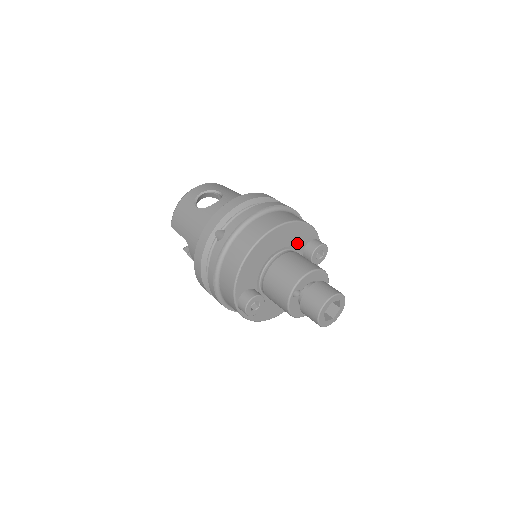
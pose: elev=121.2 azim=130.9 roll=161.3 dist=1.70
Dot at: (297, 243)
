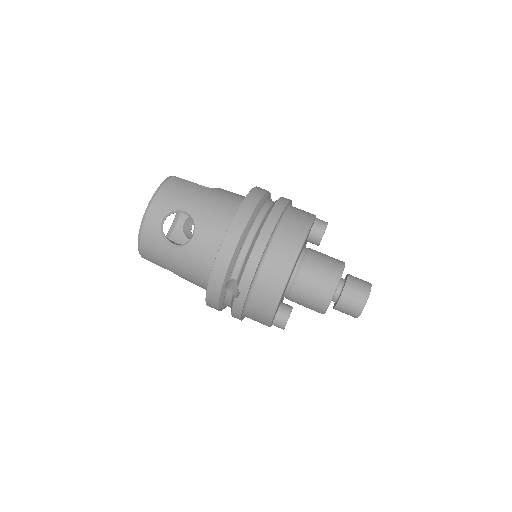
Dot at: occluded
